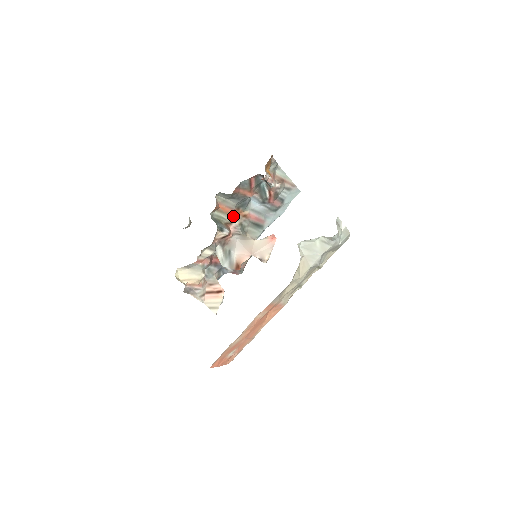
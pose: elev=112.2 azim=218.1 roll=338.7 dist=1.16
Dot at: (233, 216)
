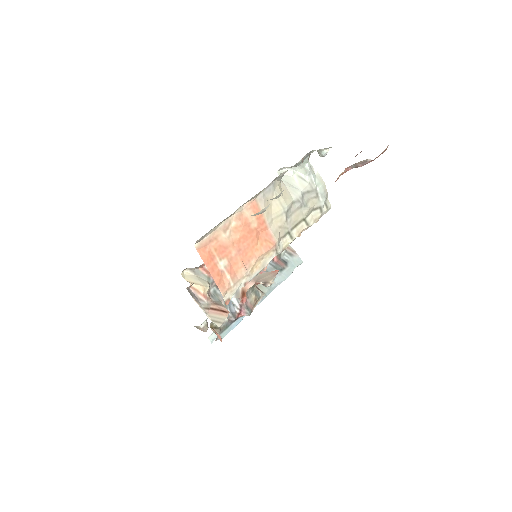
Dot at: occluded
